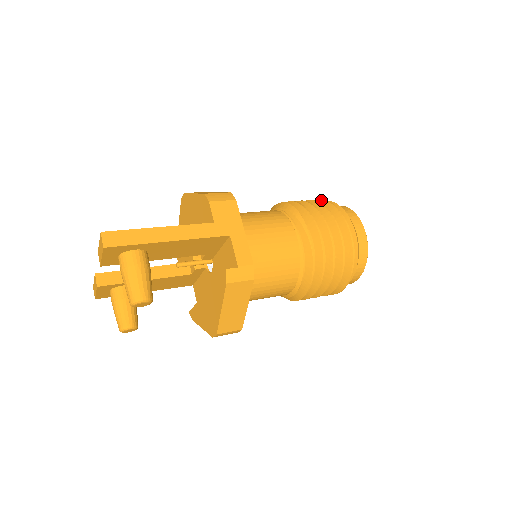
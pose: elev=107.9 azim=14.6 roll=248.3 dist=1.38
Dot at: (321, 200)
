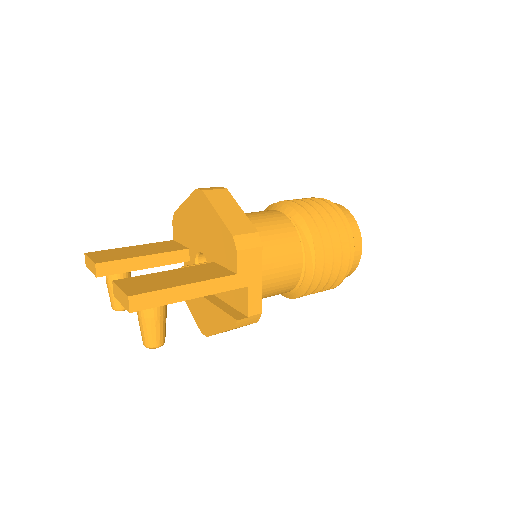
Dot at: (334, 211)
